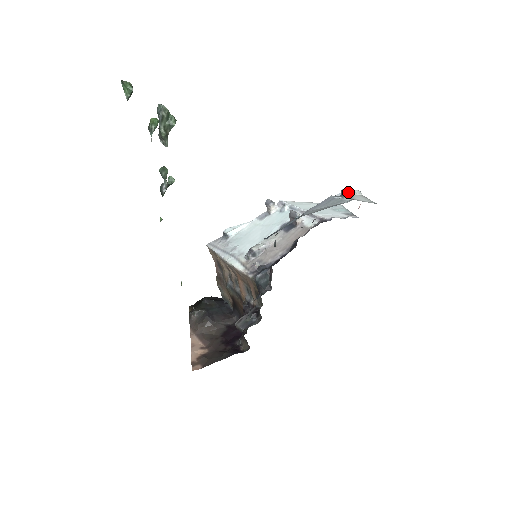
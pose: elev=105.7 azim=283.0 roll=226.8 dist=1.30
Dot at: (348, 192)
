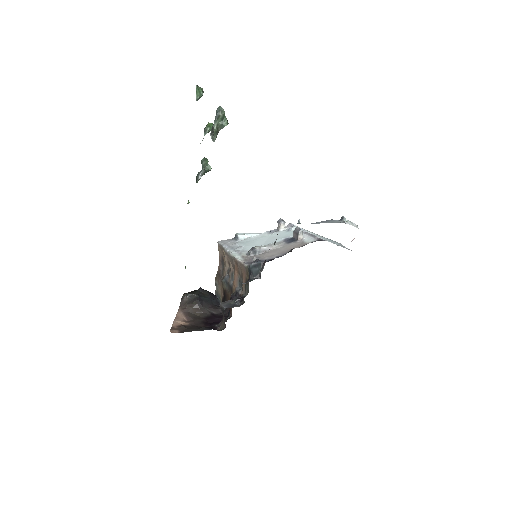
Dot at: (347, 221)
